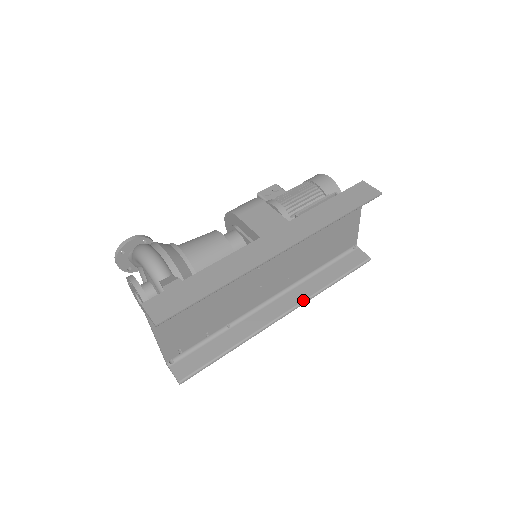
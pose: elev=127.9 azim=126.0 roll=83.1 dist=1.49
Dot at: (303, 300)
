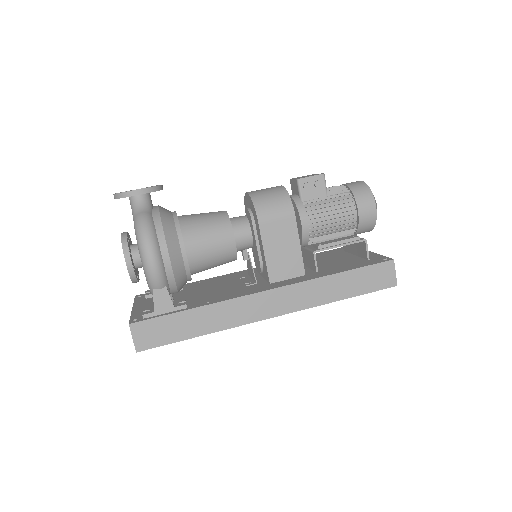
Dot at: occluded
